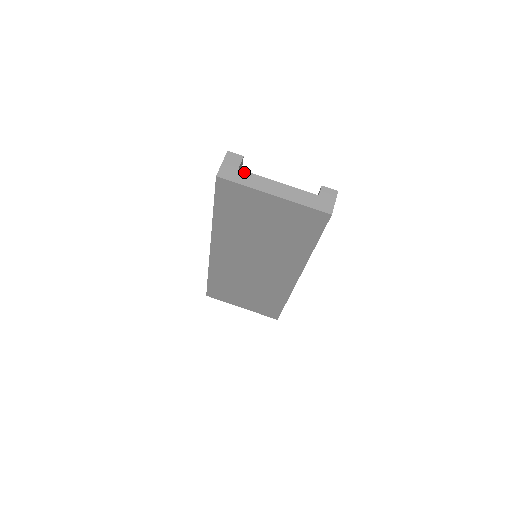
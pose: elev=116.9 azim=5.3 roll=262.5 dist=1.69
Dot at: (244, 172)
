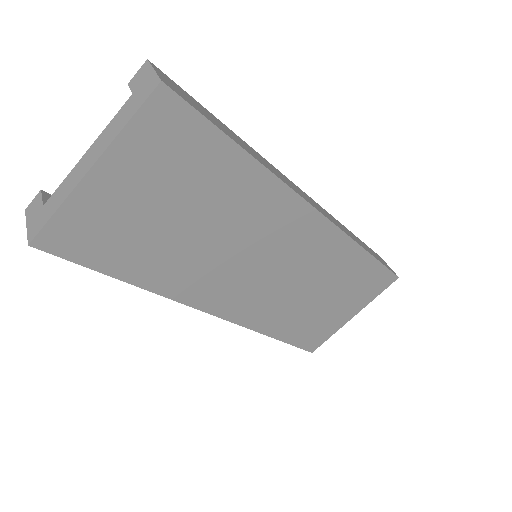
Dot at: (49, 200)
